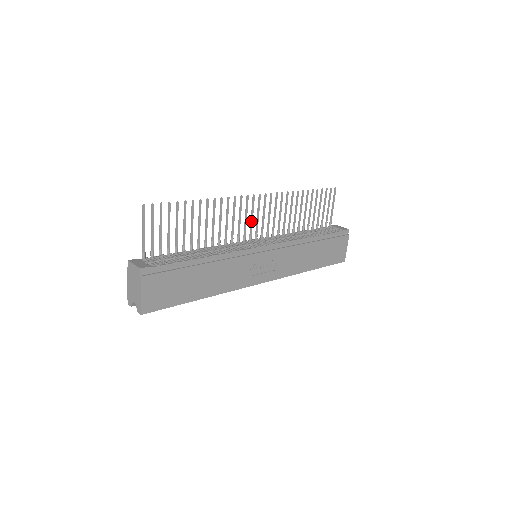
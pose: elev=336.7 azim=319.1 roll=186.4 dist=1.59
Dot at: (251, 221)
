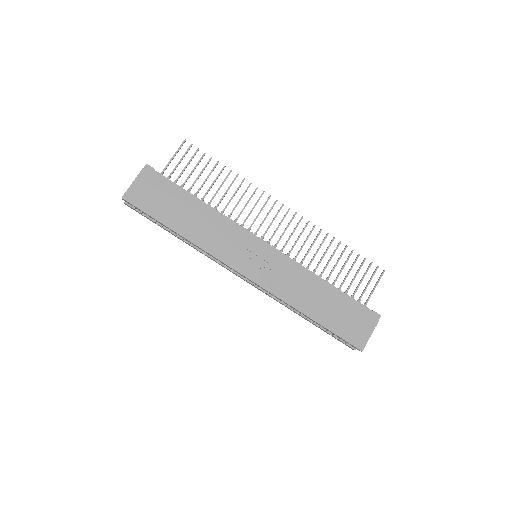
Dot at: (269, 225)
